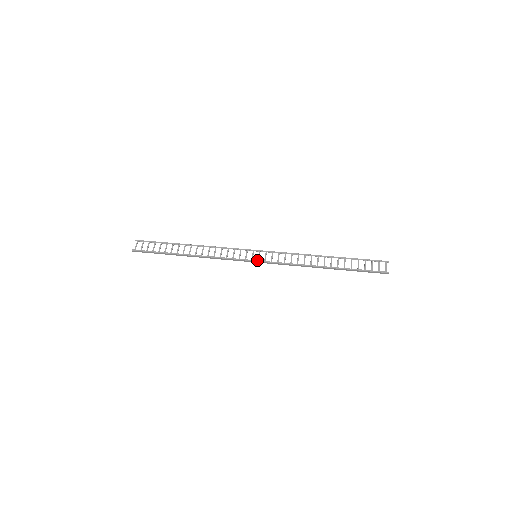
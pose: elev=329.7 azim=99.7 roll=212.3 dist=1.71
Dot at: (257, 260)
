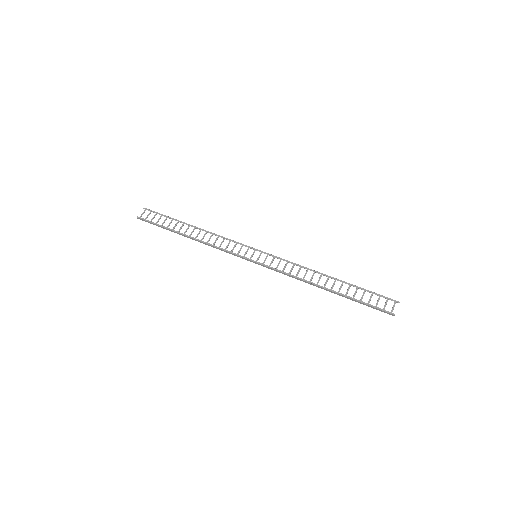
Dot at: occluded
